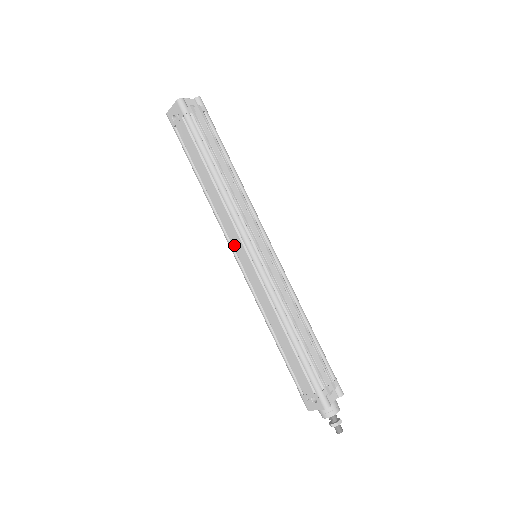
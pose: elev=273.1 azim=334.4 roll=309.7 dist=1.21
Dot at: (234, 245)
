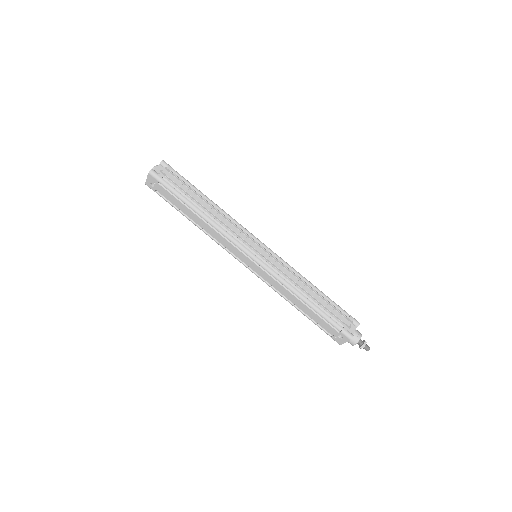
Dot at: (237, 256)
